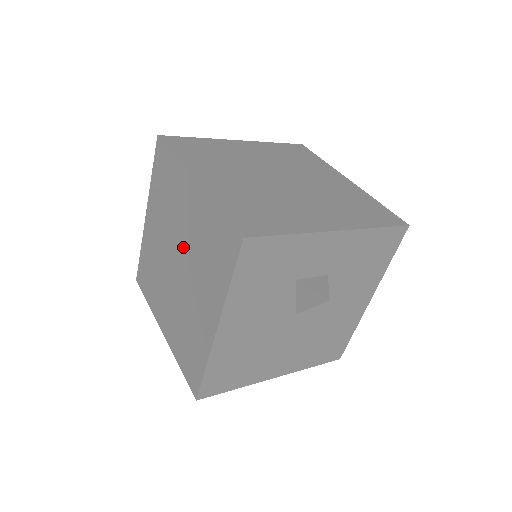
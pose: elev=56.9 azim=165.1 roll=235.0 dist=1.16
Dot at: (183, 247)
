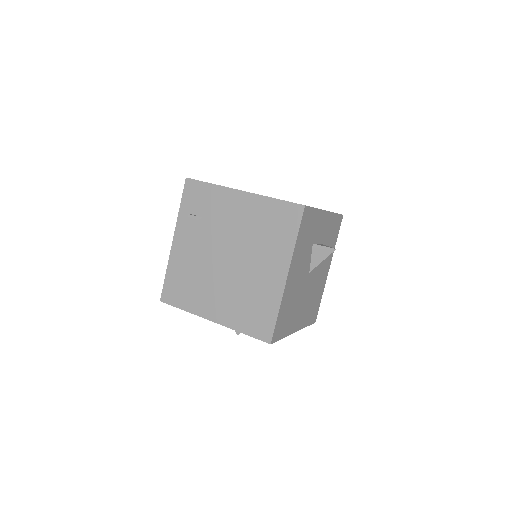
Dot at: (235, 241)
